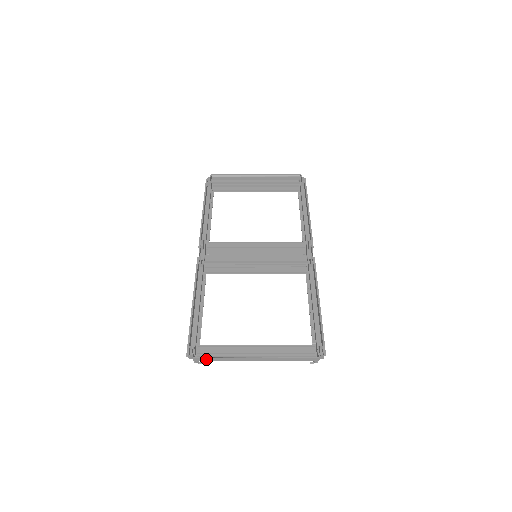
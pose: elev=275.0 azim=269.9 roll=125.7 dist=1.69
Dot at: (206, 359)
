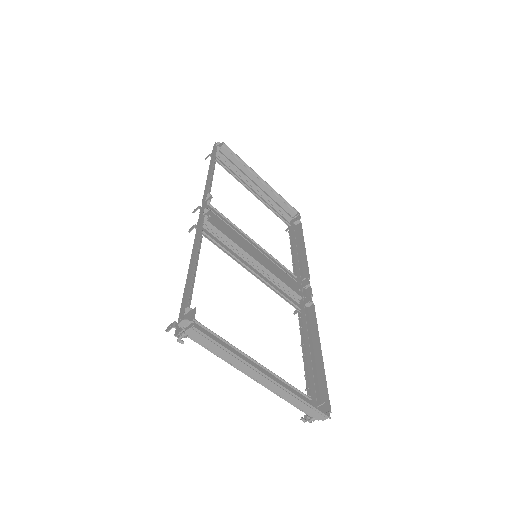
Dot at: (204, 339)
